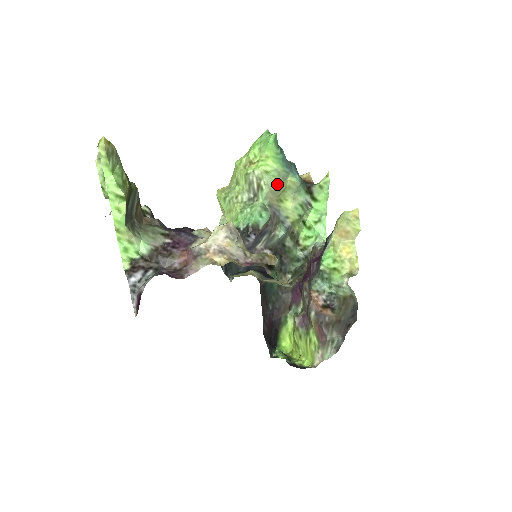
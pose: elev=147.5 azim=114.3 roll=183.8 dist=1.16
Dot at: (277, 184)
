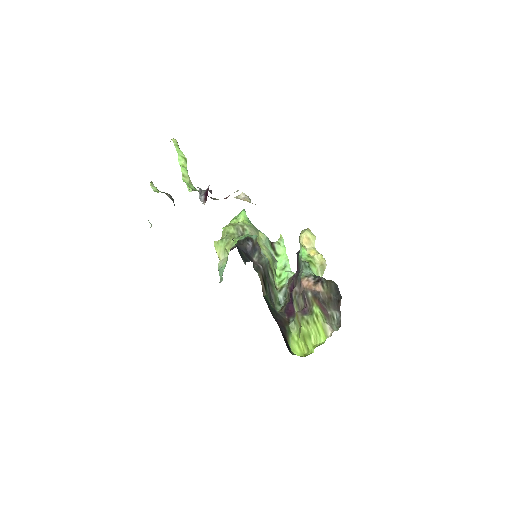
Dot at: (254, 230)
